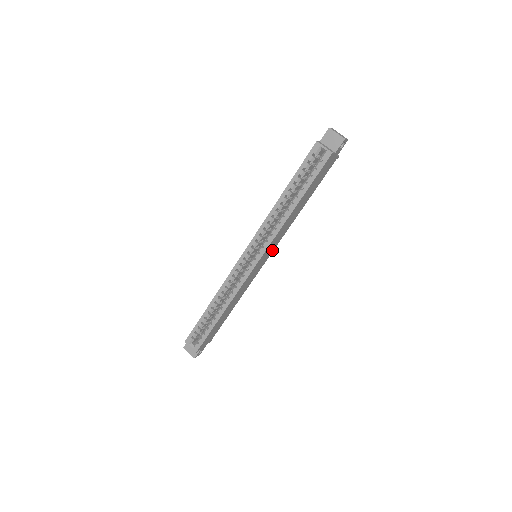
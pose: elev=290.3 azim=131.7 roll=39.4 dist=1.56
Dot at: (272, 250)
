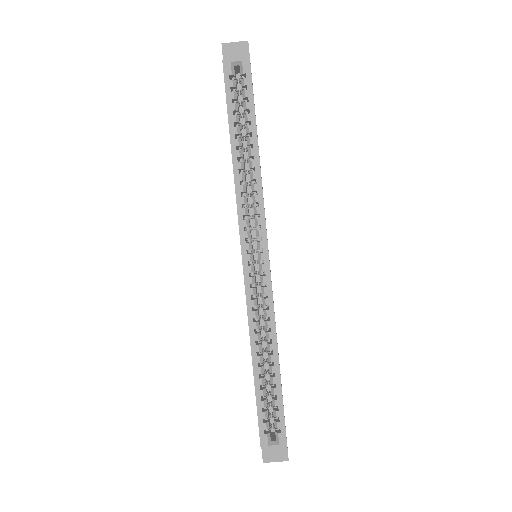
Dot at: occluded
